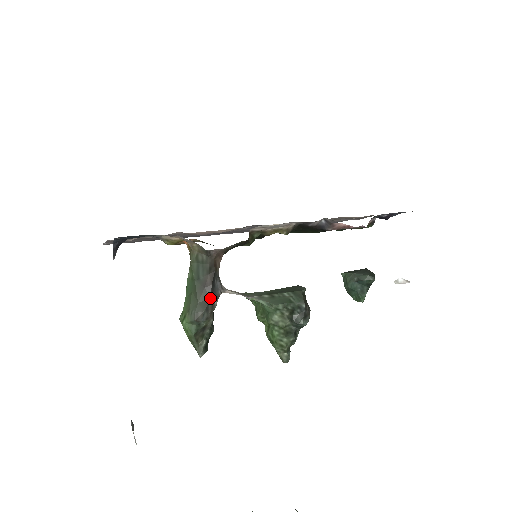
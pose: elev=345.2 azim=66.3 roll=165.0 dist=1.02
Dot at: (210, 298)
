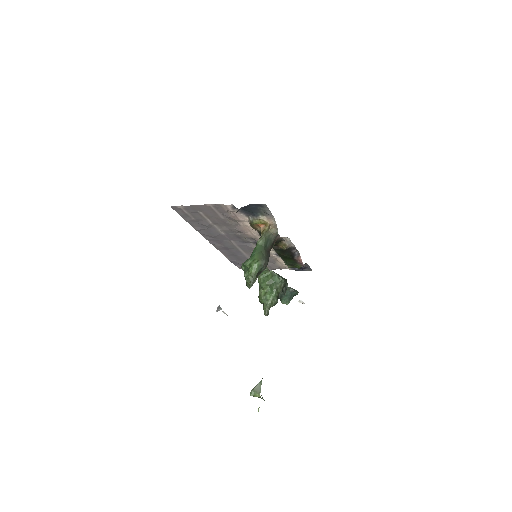
Dot at: occluded
